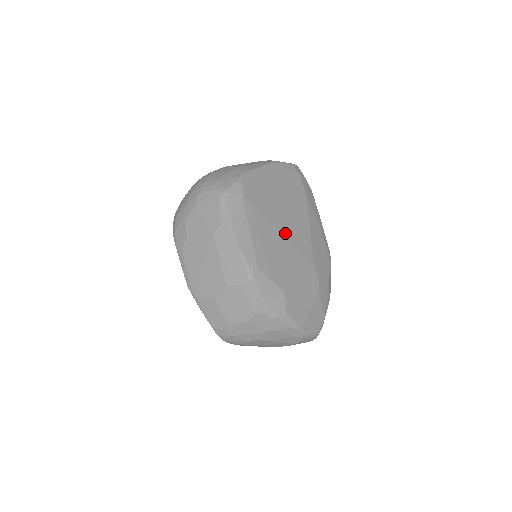
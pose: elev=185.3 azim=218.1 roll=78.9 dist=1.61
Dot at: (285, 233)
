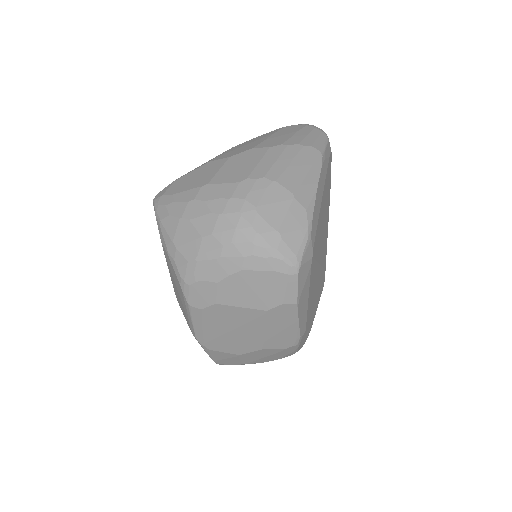
Dot at: (321, 260)
